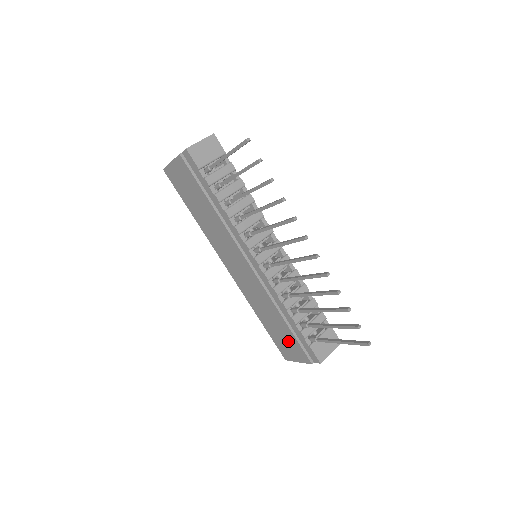
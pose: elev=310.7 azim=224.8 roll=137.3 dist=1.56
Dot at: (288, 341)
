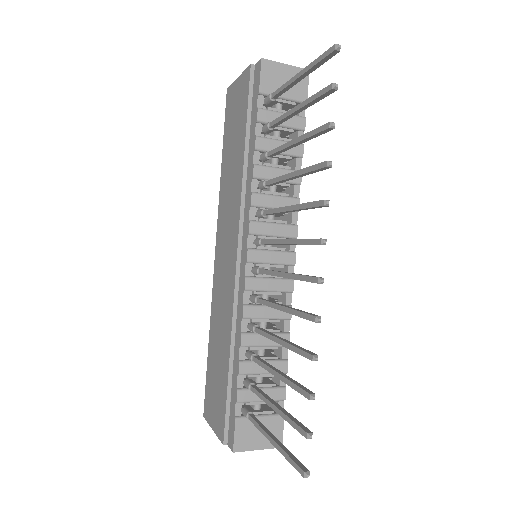
Dot at: (218, 392)
